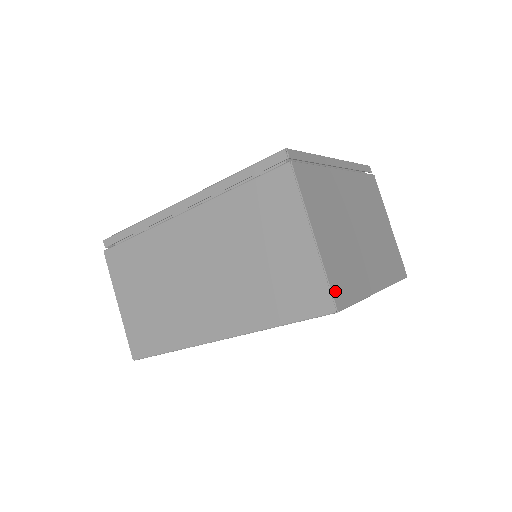
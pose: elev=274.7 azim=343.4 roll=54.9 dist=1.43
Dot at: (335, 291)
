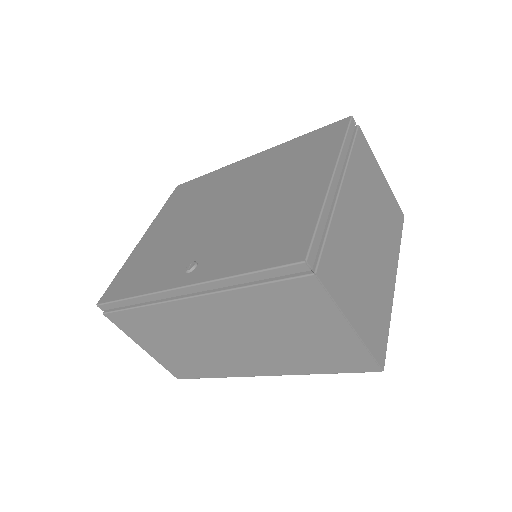
Dot at: (377, 355)
